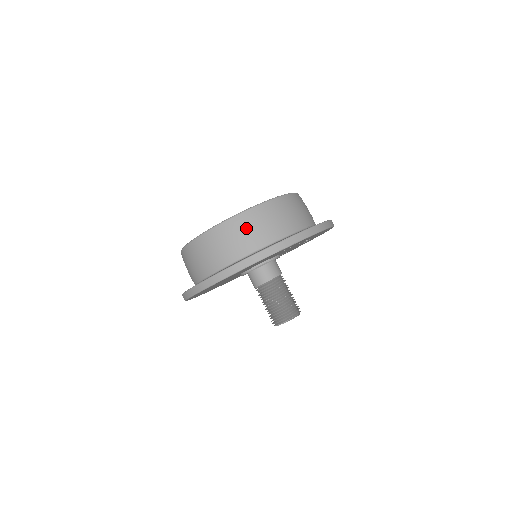
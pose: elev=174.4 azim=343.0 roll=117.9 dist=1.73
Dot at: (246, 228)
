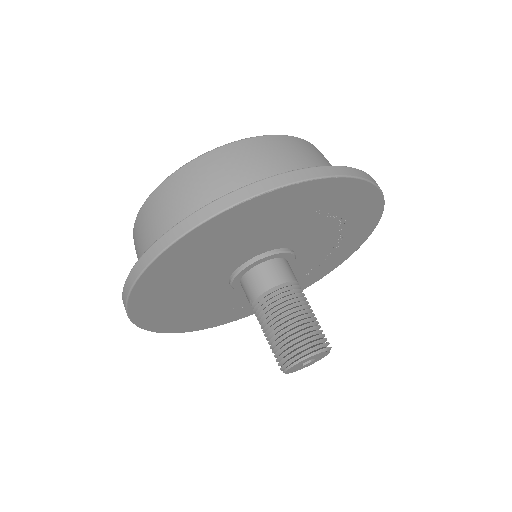
Dot at: (326, 160)
